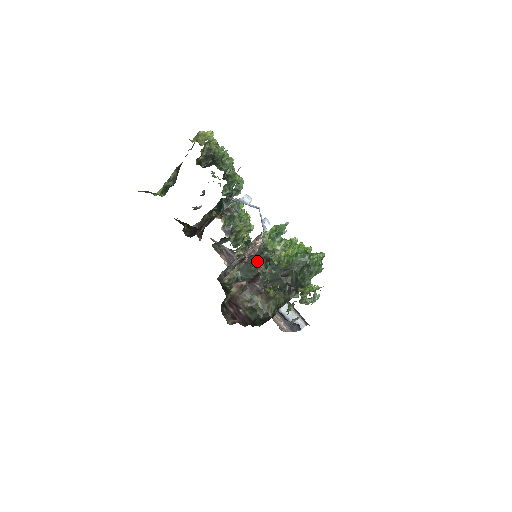
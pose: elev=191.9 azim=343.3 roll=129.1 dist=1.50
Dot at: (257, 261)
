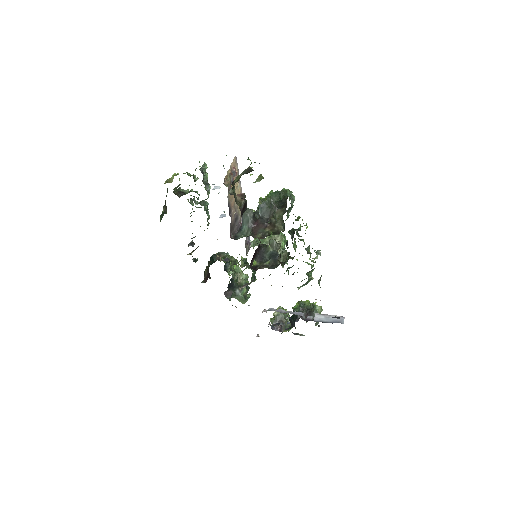
Dot at: occluded
